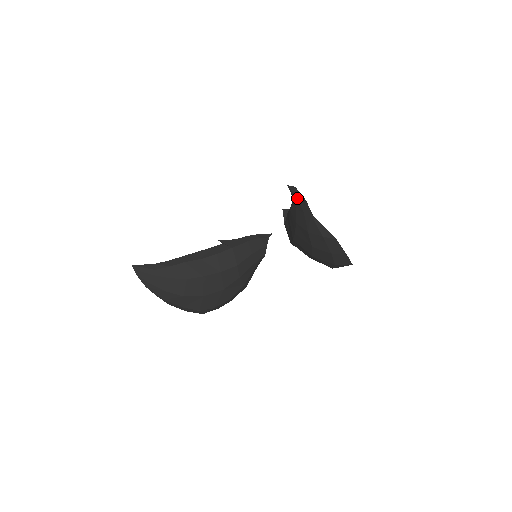
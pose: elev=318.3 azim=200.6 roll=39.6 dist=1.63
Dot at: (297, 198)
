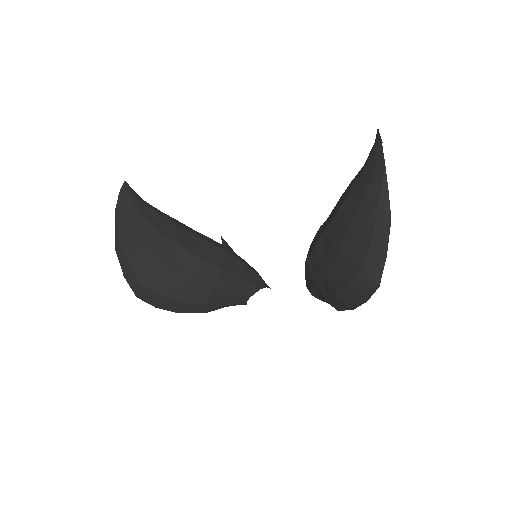
Dot at: (381, 143)
